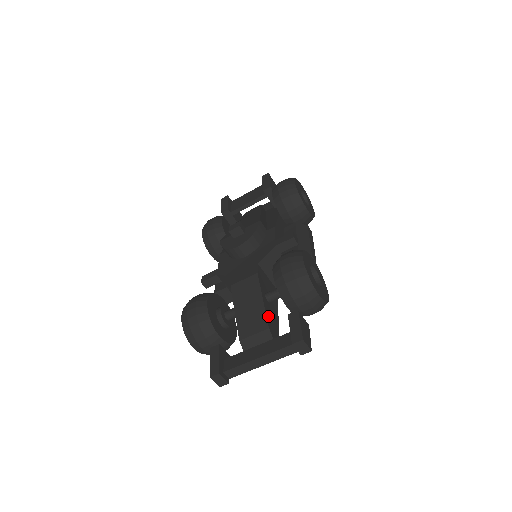
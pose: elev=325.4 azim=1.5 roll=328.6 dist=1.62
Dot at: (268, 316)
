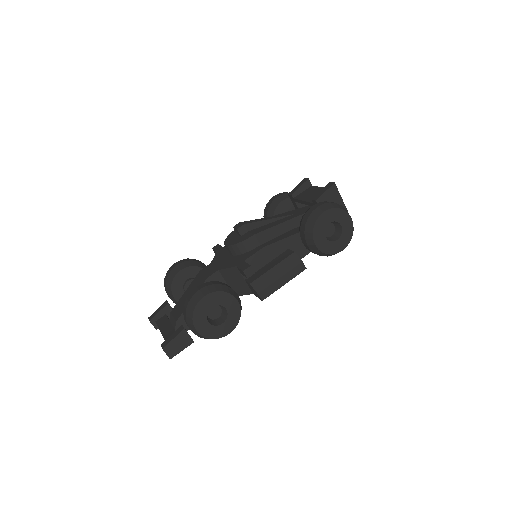
Dot at: occluded
